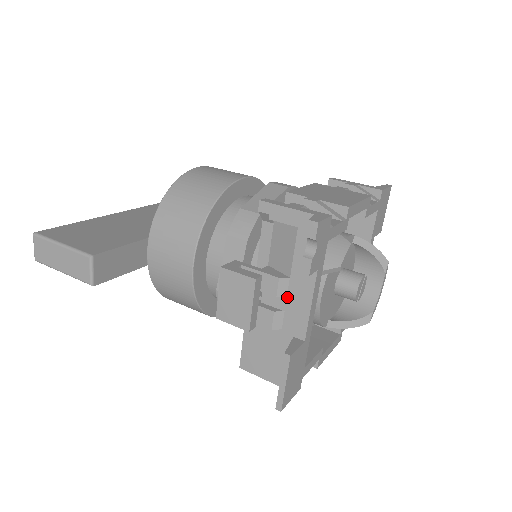
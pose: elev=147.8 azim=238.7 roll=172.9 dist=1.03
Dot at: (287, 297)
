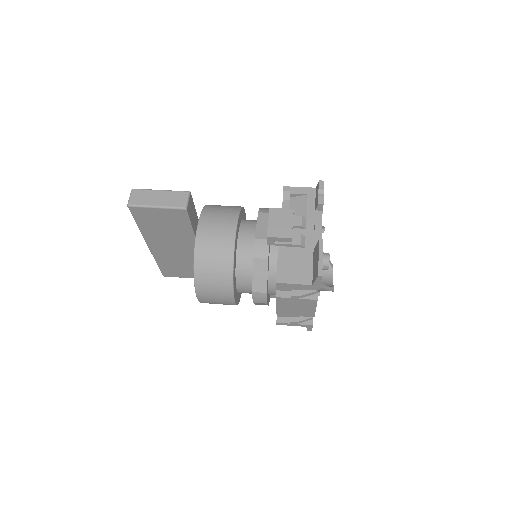
Dot at: (306, 229)
